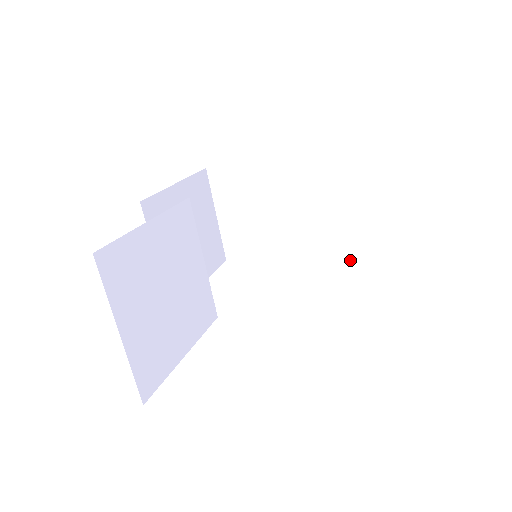
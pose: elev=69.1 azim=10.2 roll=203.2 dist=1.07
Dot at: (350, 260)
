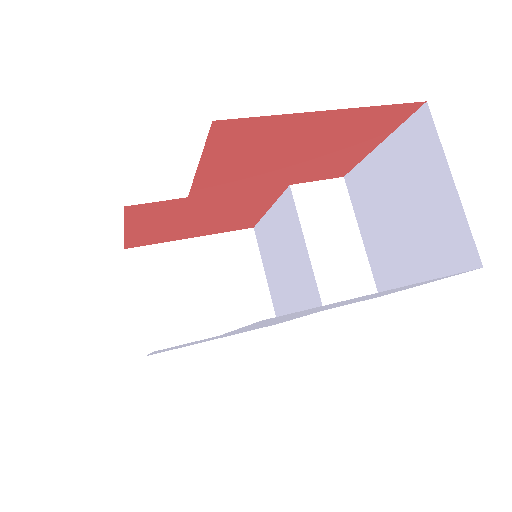
Dot at: (342, 244)
